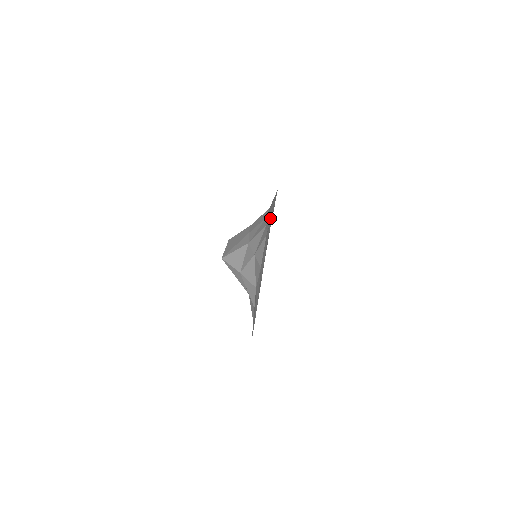
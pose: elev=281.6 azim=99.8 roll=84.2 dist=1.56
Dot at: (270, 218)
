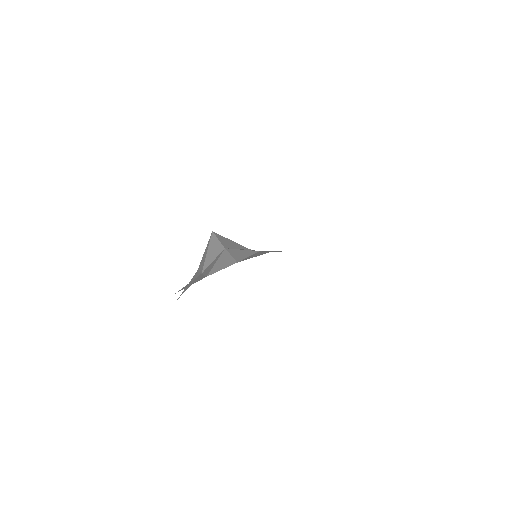
Dot at: occluded
